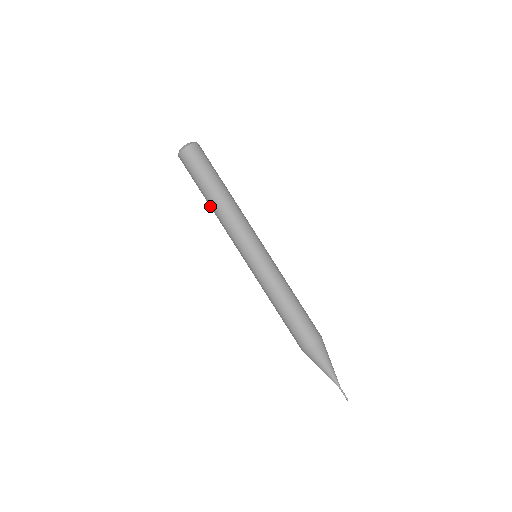
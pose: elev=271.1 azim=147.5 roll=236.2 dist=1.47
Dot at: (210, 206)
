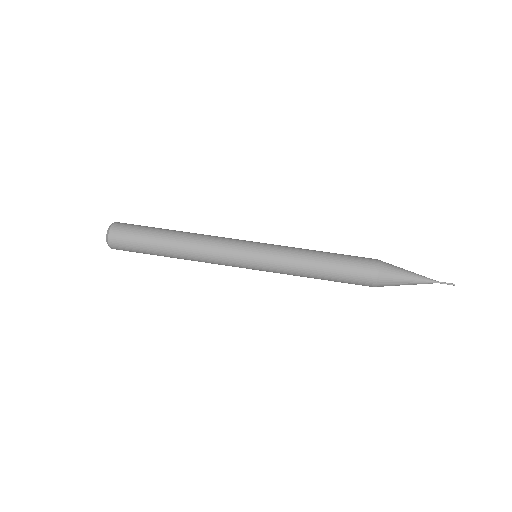
Dot at: occluded
